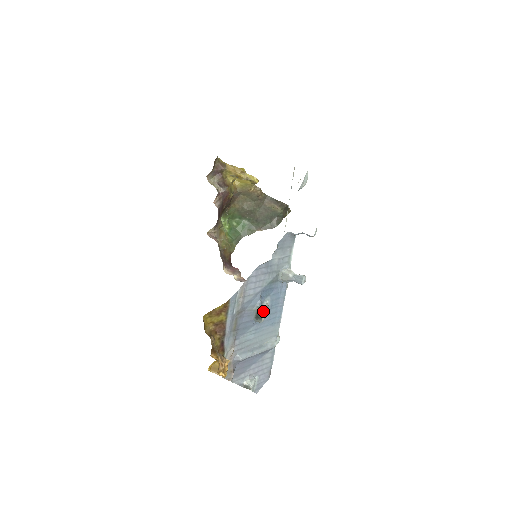
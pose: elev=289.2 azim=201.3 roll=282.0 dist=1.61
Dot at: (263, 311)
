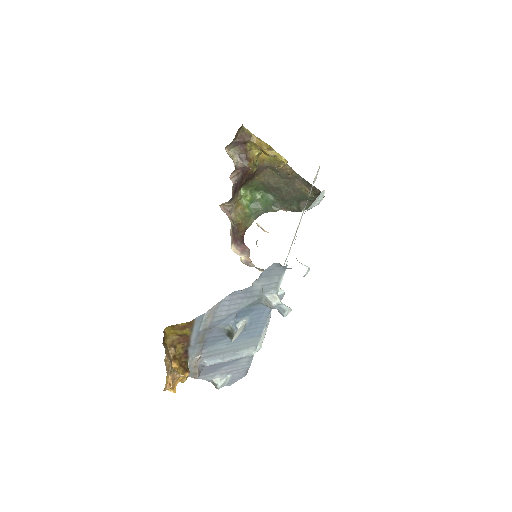
Dot at: (234, 333)
